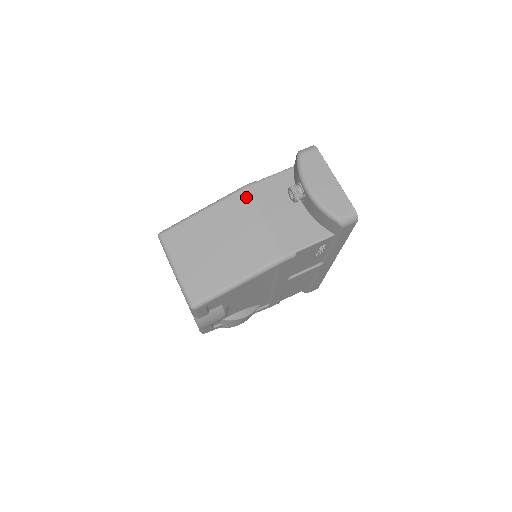
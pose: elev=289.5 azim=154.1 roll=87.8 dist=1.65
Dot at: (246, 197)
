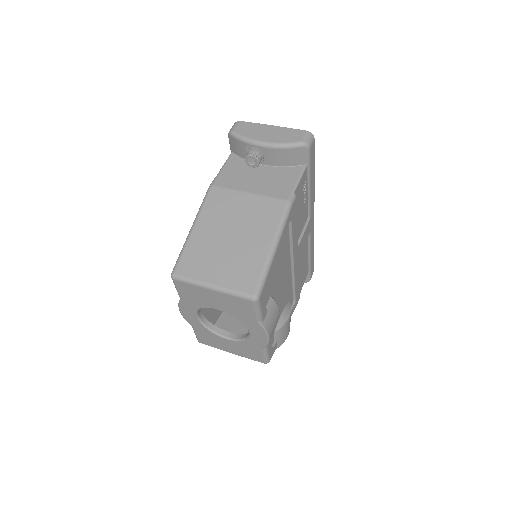
Dot at: (218, 191)
